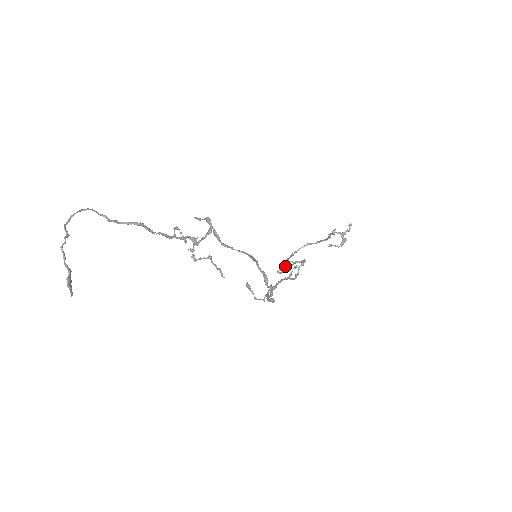
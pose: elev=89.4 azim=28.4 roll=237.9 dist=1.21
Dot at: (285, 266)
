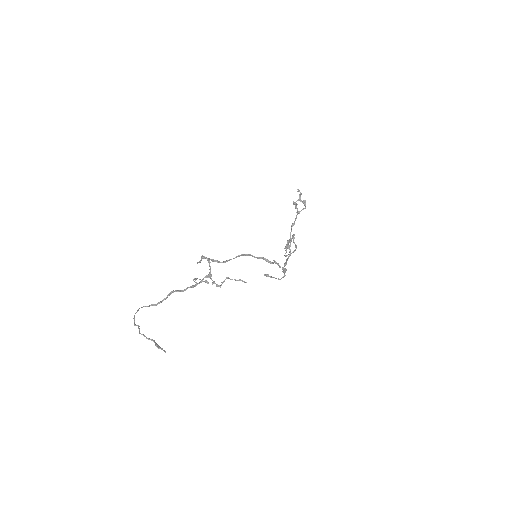
Dot at: (286, 249)
